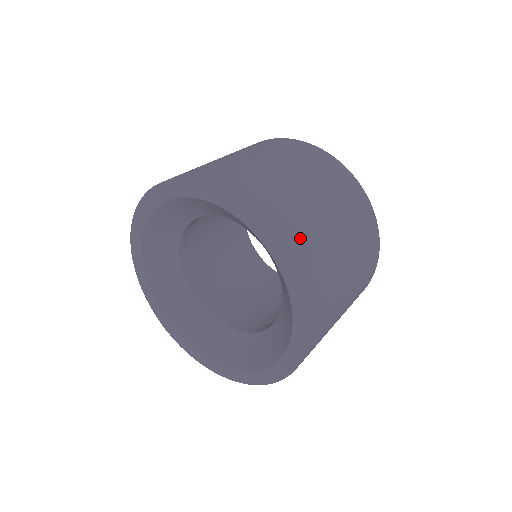
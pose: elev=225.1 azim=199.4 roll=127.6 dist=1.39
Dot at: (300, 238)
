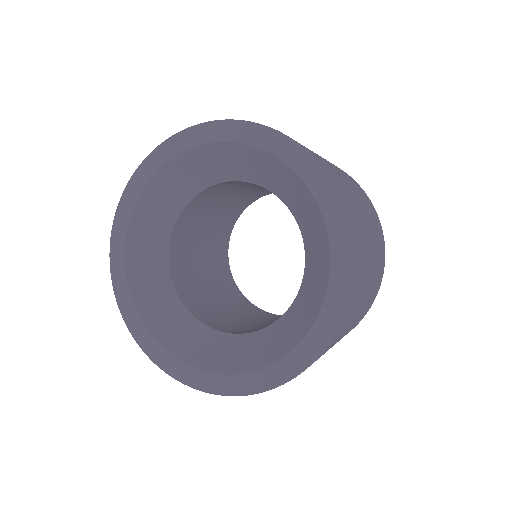
Dot at: (351, 208)
